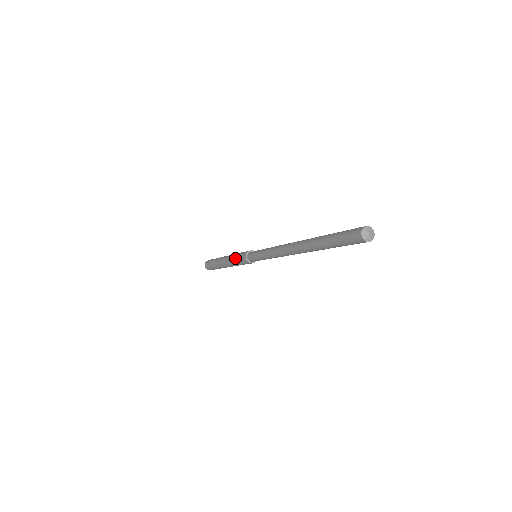
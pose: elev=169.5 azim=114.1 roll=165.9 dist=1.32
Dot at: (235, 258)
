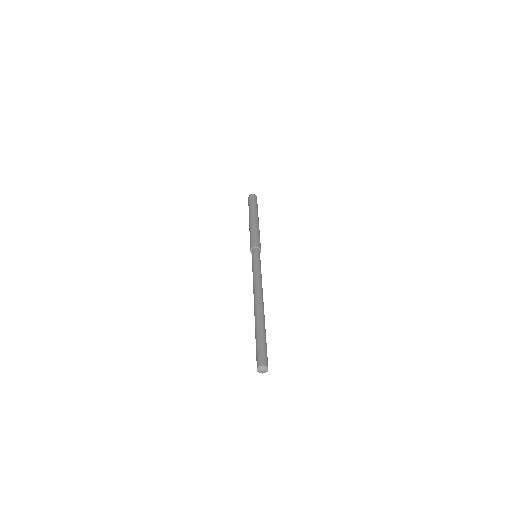
Dot at: occluded
